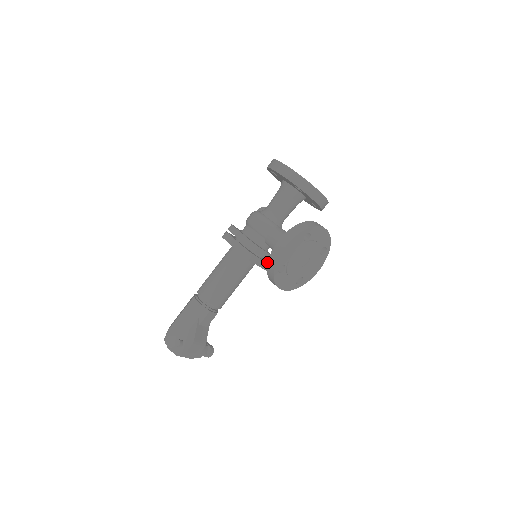
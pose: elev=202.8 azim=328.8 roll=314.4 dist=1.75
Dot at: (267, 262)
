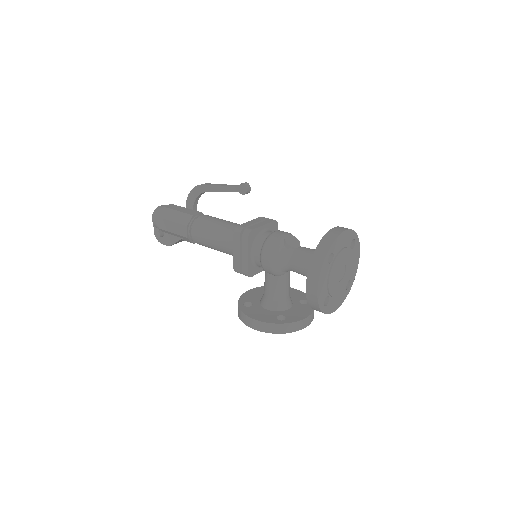
Dot at: occluded
